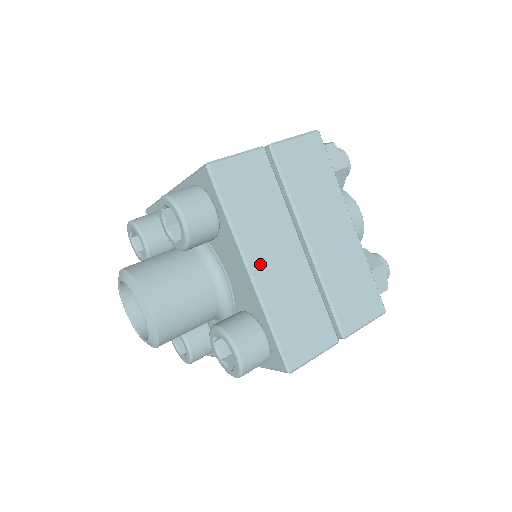
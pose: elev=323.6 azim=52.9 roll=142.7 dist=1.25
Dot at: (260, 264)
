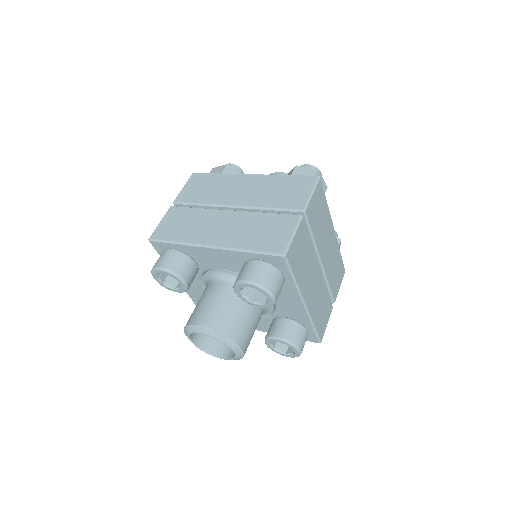
Dot at: (308, 297)
